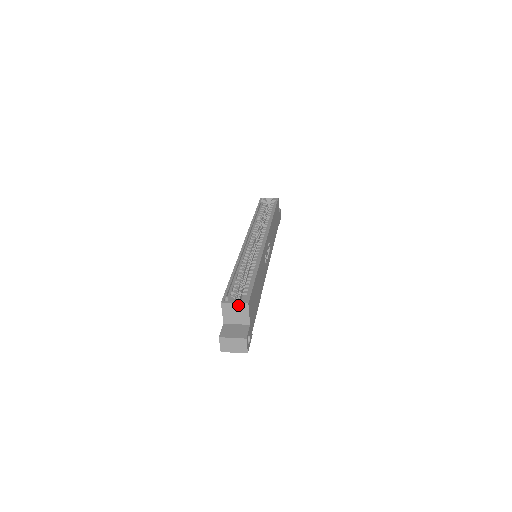
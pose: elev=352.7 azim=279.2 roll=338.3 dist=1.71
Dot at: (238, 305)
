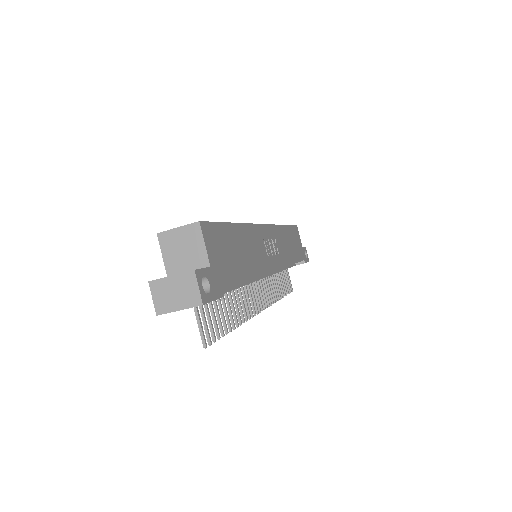
Dot at: (184, 230)
